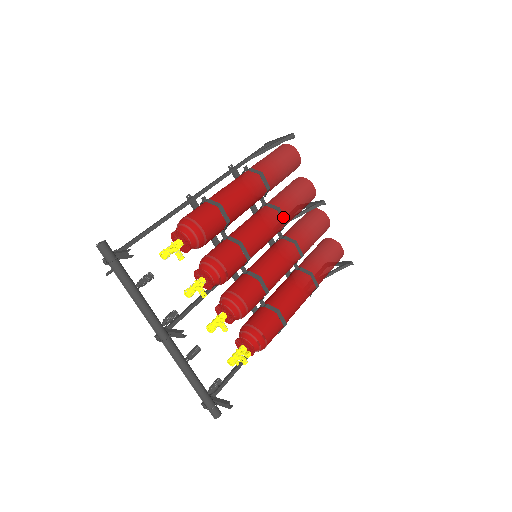
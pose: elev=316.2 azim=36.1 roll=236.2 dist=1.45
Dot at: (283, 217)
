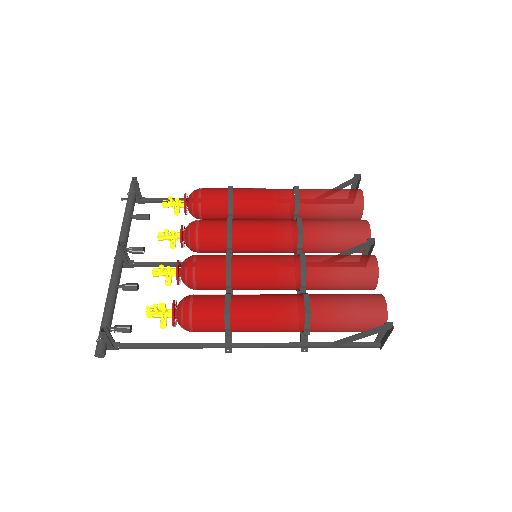
Dot at: (300, 227)
